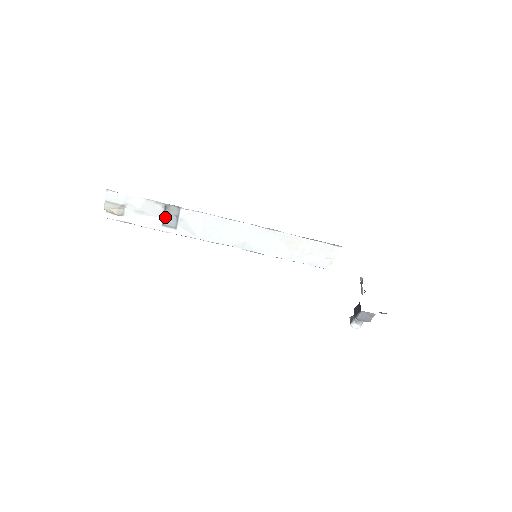
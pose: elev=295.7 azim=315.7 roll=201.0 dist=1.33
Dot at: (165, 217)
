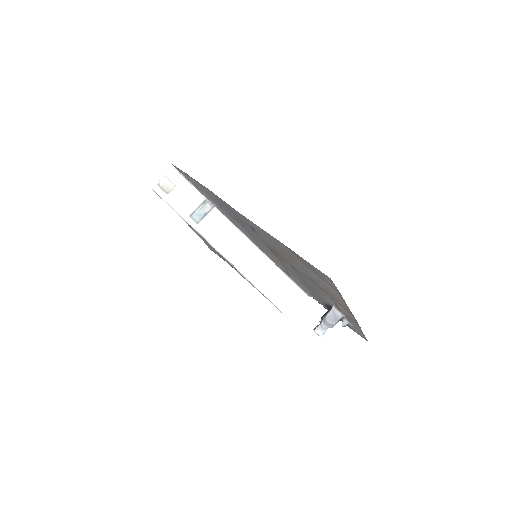
Dot at: (197, 210)
